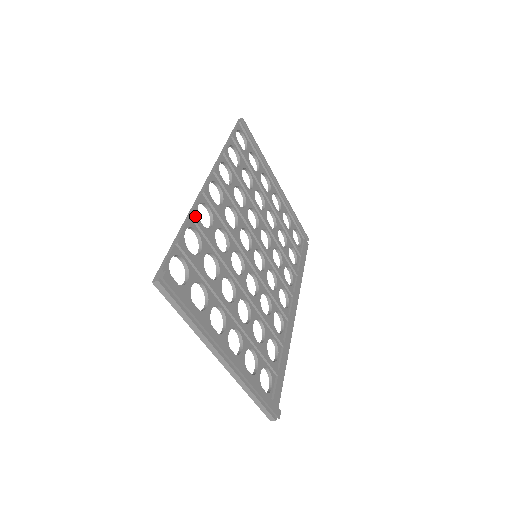
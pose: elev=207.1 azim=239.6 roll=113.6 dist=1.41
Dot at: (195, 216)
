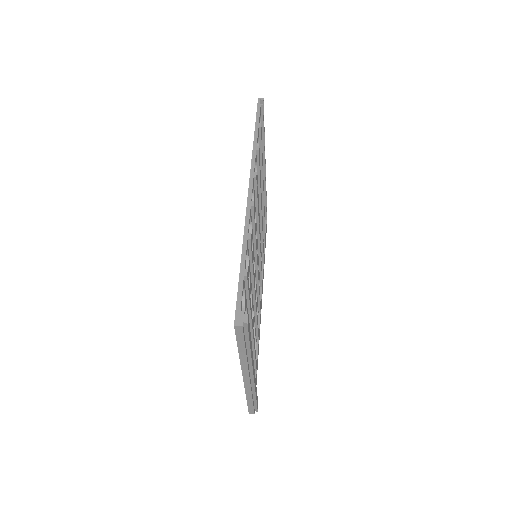
Dot at: occluded
